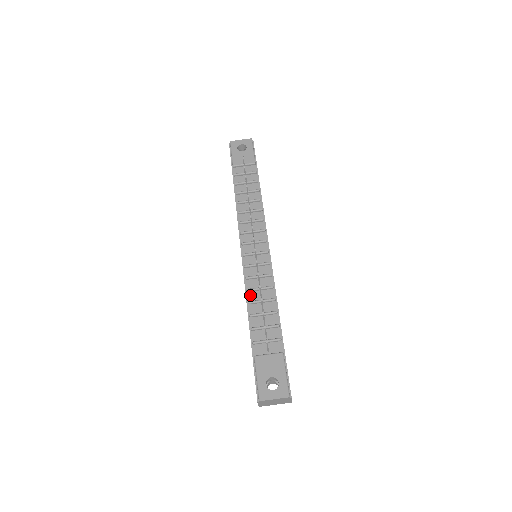
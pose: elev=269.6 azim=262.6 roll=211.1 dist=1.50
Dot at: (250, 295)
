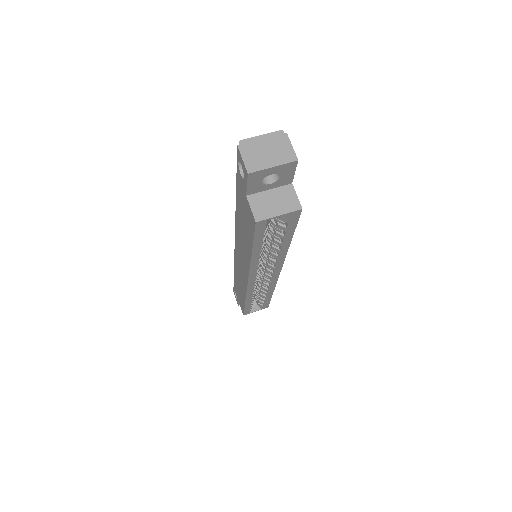
Dot at: occluded
